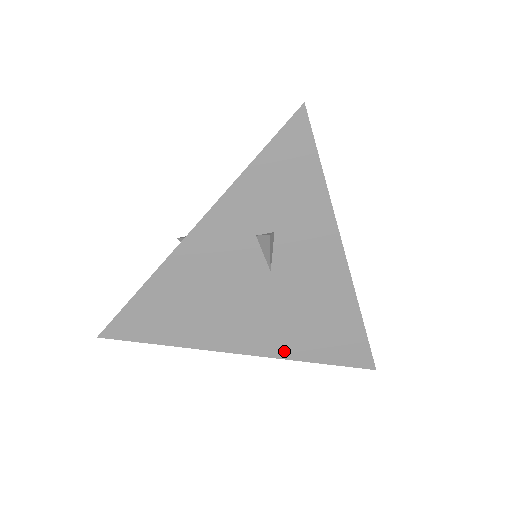
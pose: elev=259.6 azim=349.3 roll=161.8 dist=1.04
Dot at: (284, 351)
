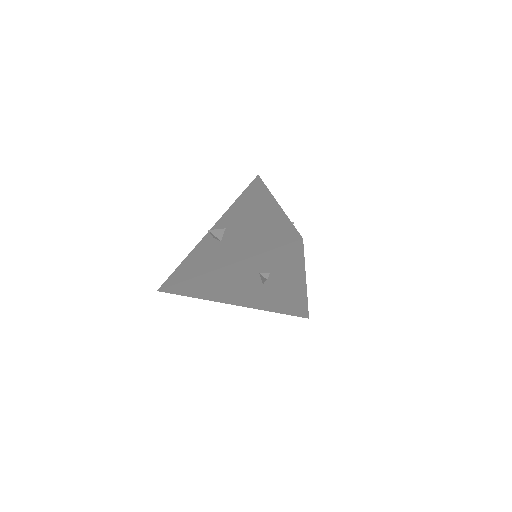
Dot at: (261, 307)
